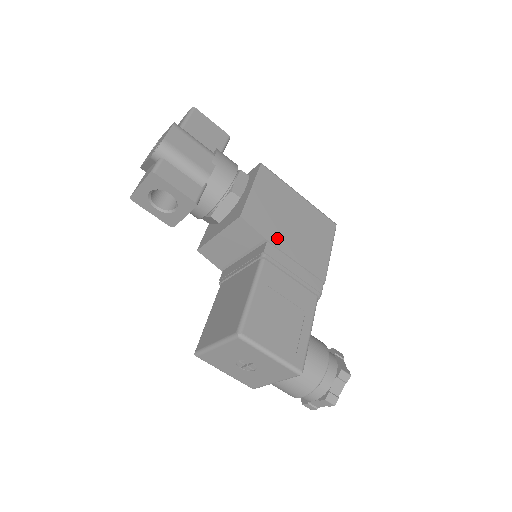
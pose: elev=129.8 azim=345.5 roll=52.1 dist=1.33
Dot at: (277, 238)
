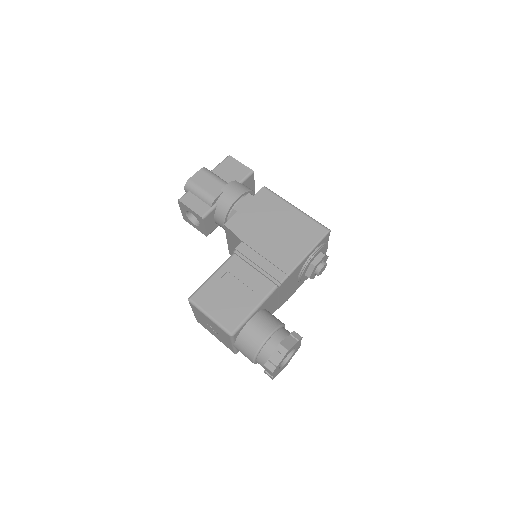
Dot at: (252, 239)
